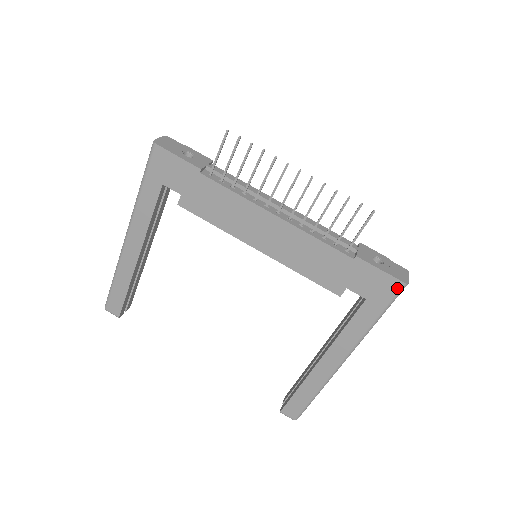
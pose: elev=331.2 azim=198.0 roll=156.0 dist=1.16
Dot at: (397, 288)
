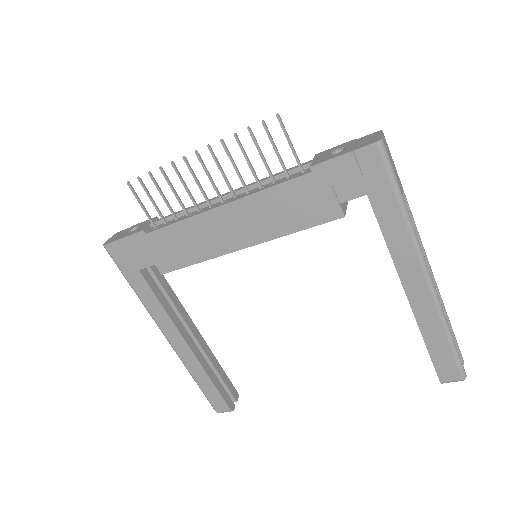
Dot at: (377, 154)
